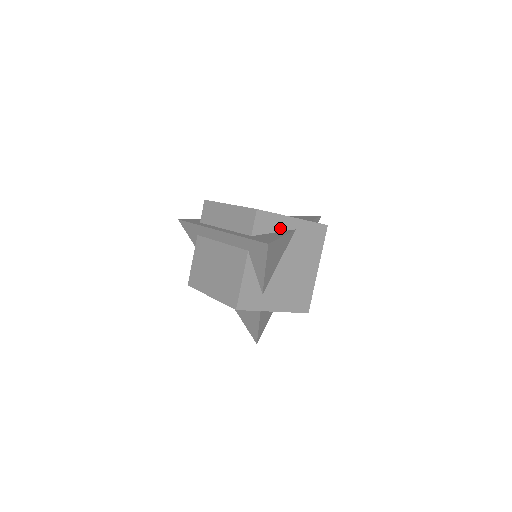
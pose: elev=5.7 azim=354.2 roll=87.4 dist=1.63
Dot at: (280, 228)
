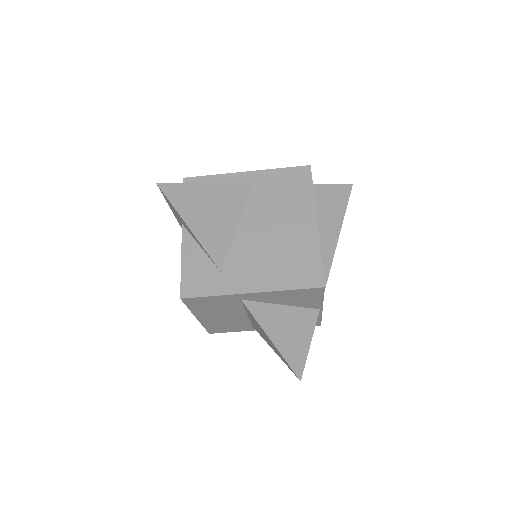
Dot at: occluded
